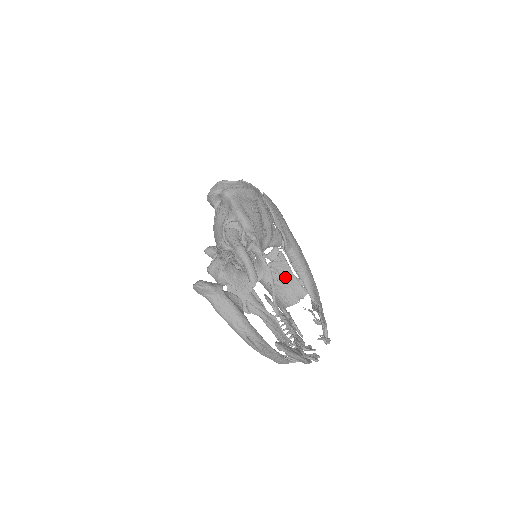
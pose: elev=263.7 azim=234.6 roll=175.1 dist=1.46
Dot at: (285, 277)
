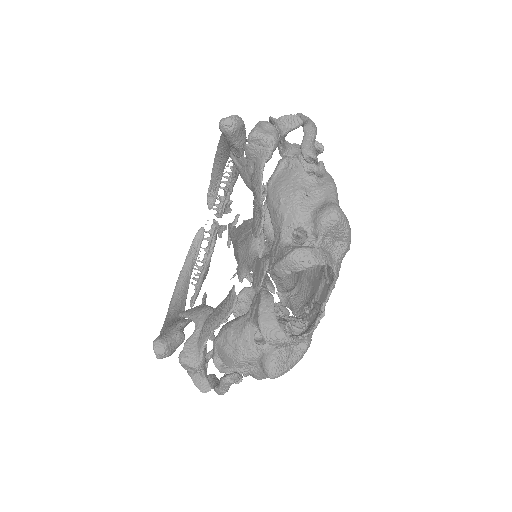
Dot at: occluded
